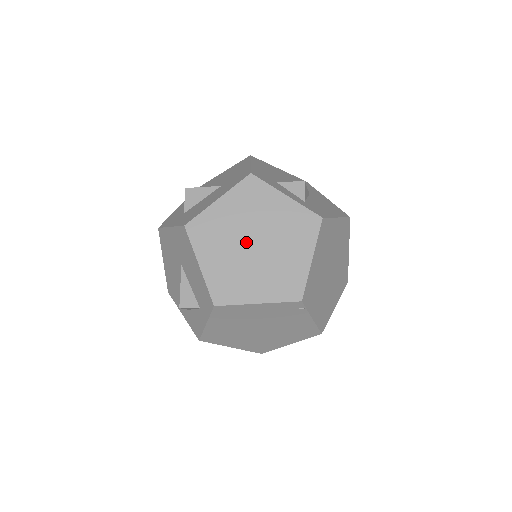
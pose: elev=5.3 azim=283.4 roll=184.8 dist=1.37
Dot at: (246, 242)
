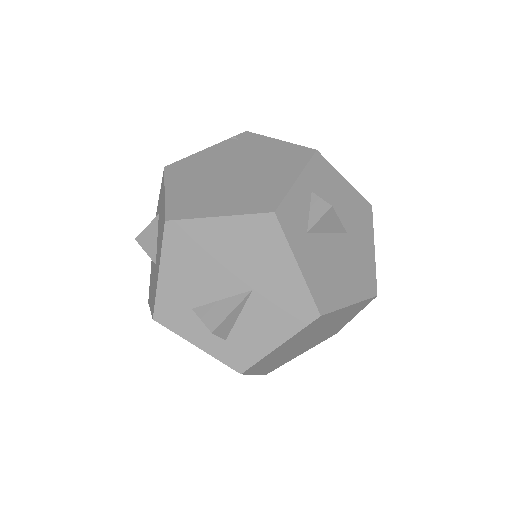
Dot at: occluded
